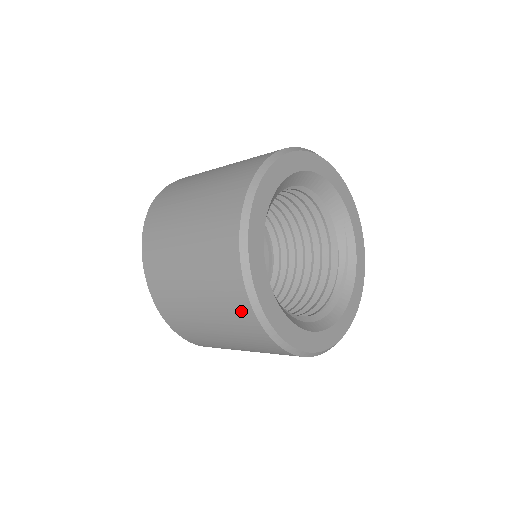
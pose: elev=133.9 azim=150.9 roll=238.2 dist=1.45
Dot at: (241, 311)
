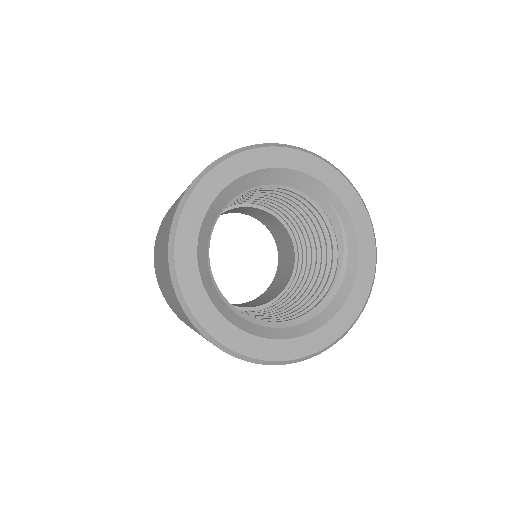
Dot at: occluded
